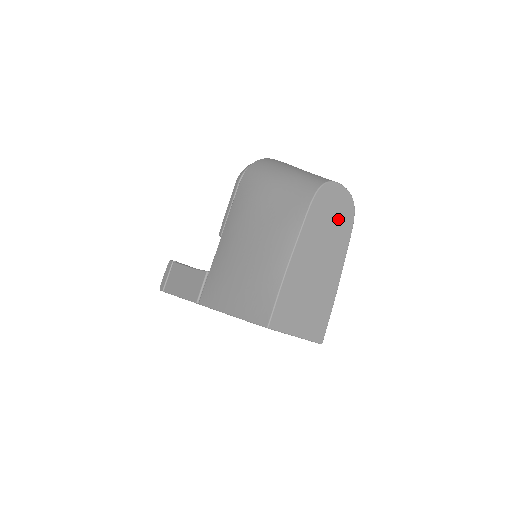
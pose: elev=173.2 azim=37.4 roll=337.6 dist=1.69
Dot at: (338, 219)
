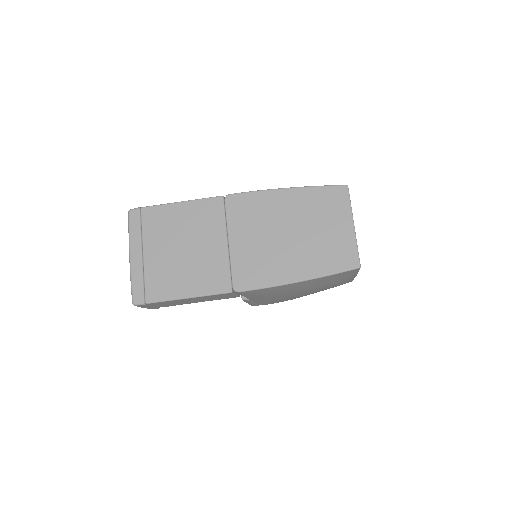
Dot at: occluded
